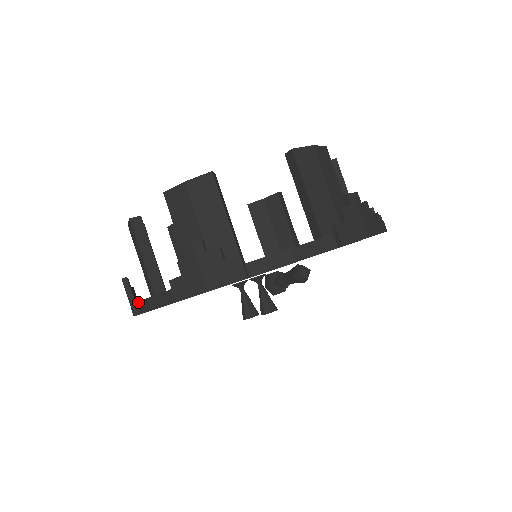
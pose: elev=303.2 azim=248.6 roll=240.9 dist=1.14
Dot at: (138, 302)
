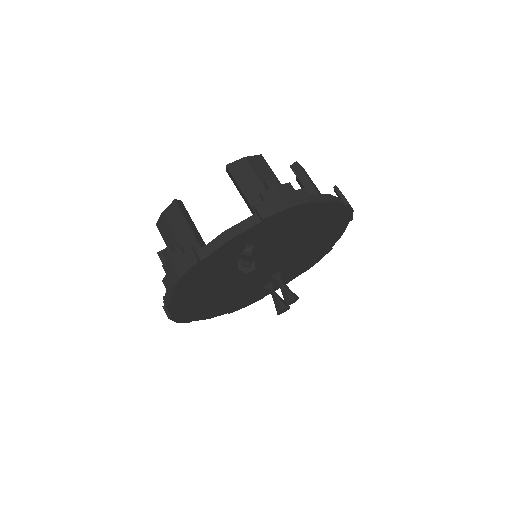
Dot at: (167, 308)
